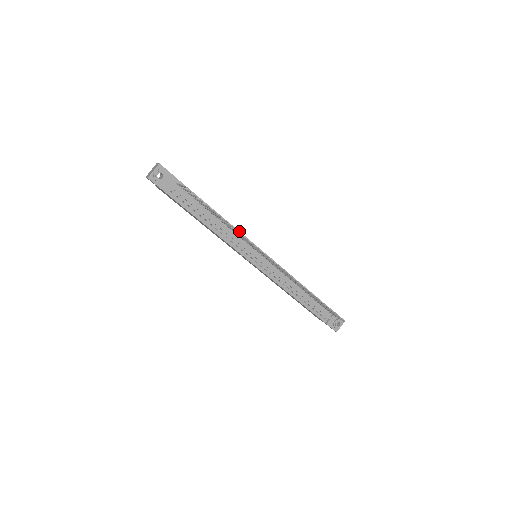
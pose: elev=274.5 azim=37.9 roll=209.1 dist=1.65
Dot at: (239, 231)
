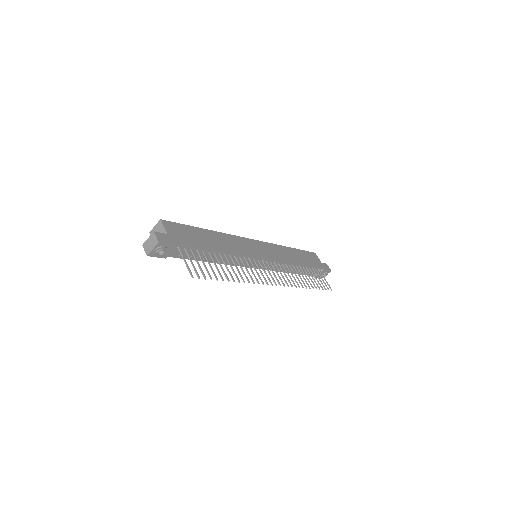
Dot at: (242, 254)
